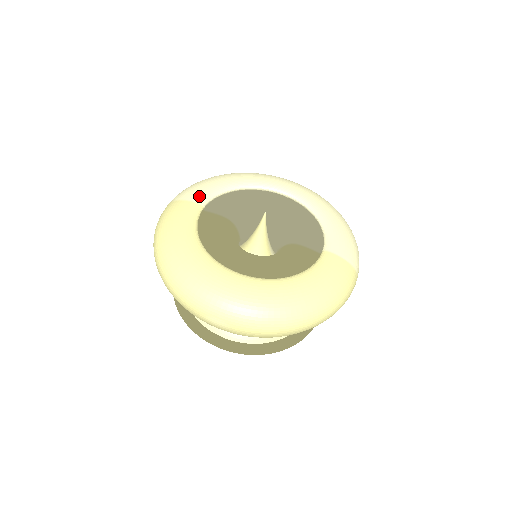
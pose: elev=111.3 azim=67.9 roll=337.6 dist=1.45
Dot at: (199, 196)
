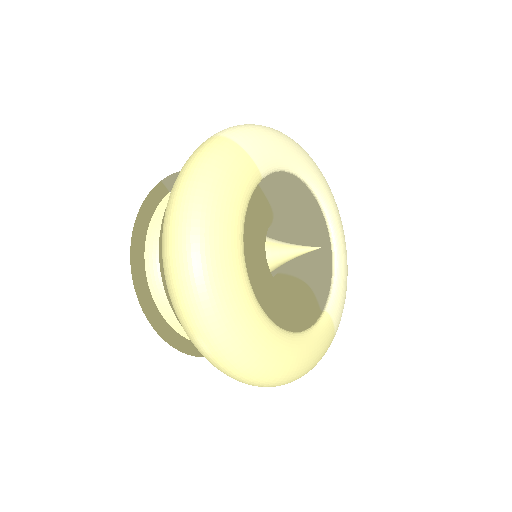
Dot at: (265, 161)
